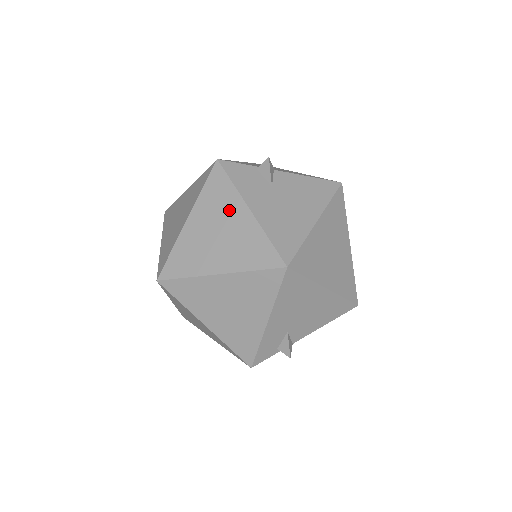
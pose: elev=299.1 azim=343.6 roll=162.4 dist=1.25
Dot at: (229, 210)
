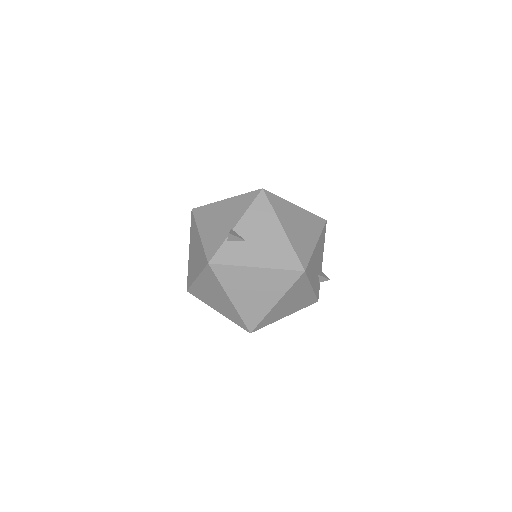
Dot at: (246, 277)
